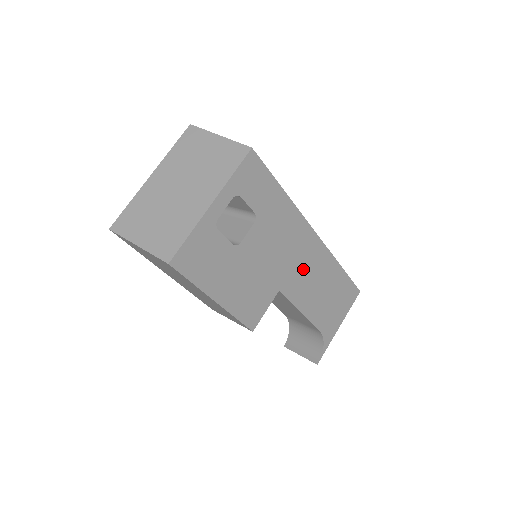
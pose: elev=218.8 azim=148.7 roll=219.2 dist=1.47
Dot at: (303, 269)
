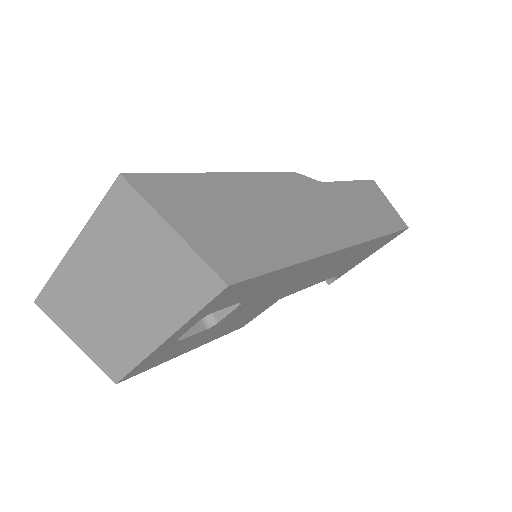
Dot at: (319, 272)
